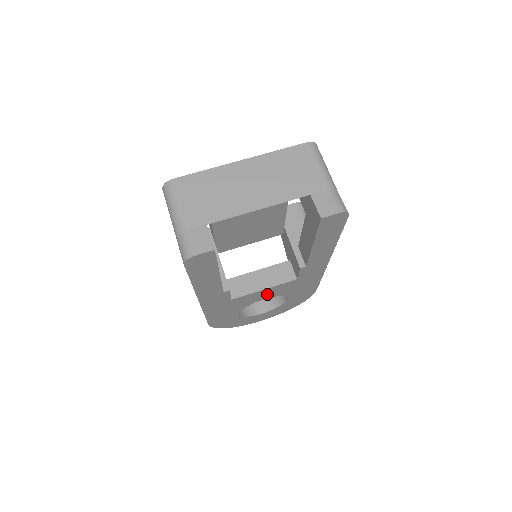
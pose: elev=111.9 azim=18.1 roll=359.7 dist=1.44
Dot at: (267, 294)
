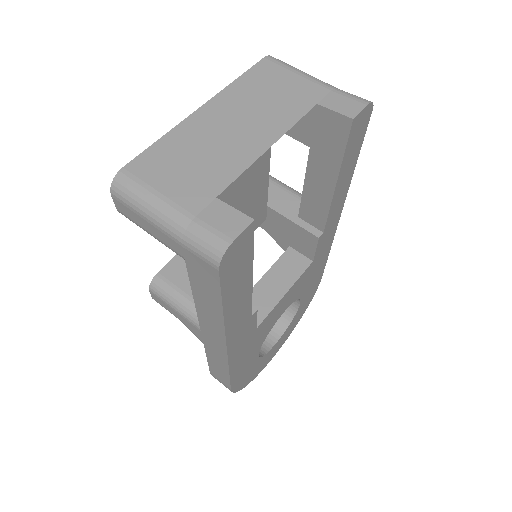
Dot at: (286, 302)
